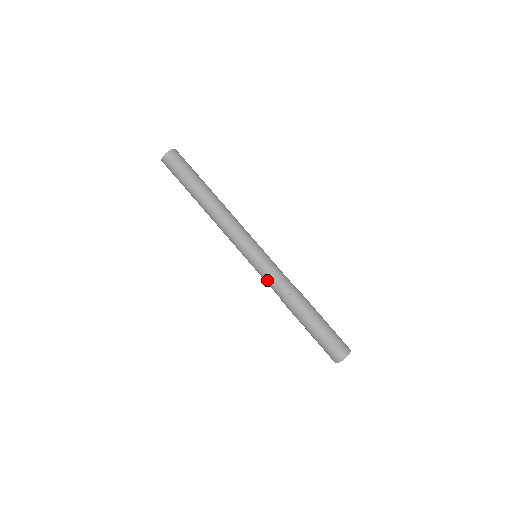
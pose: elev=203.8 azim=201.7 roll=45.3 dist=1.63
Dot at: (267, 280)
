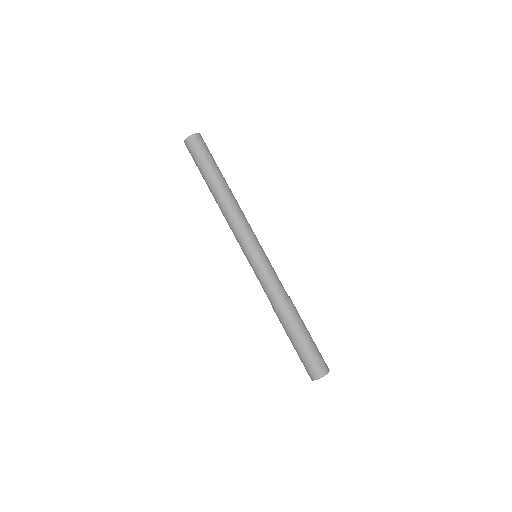
Dot at: occluded
